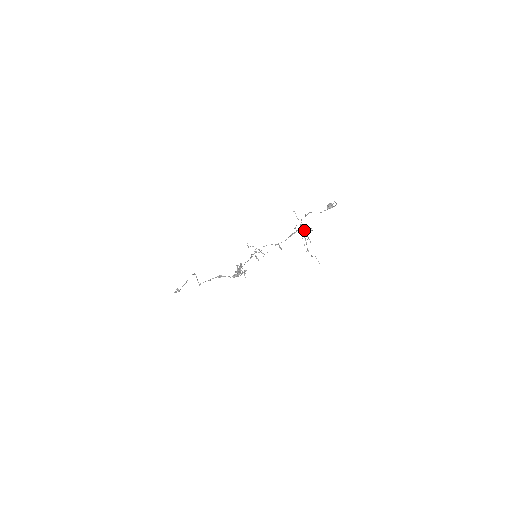
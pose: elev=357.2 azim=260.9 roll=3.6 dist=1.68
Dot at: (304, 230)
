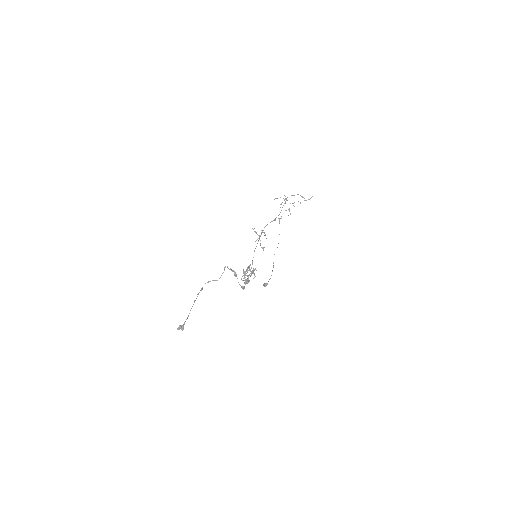
Dot at: occluded
